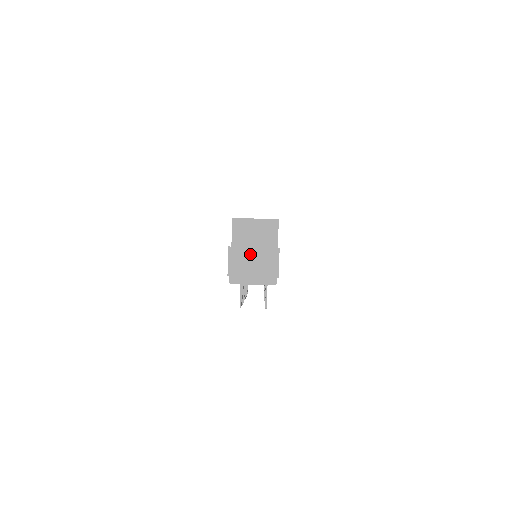
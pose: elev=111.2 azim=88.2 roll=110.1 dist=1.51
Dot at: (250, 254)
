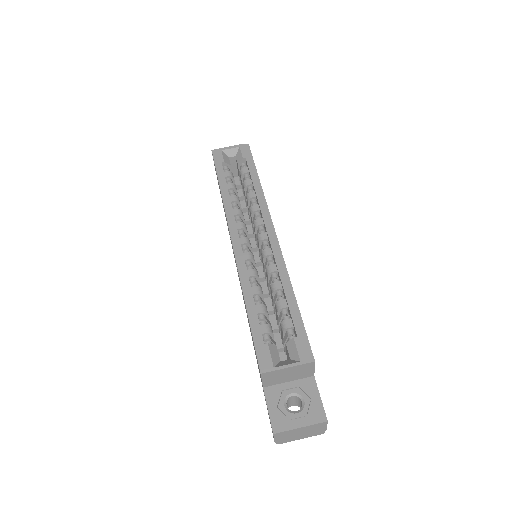
Dot at: (297, 431)
